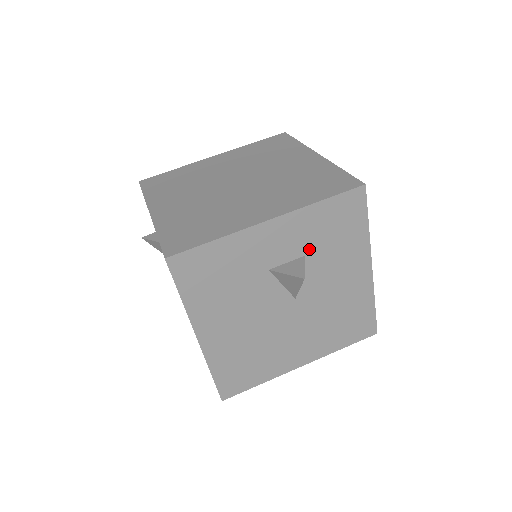
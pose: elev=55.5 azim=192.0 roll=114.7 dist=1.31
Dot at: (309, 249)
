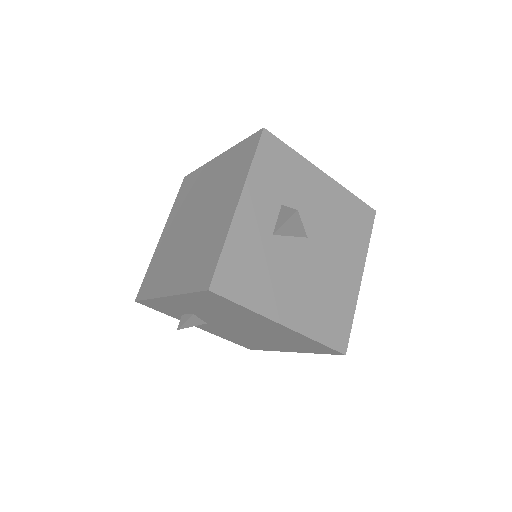
Dot at: (279, 198)
